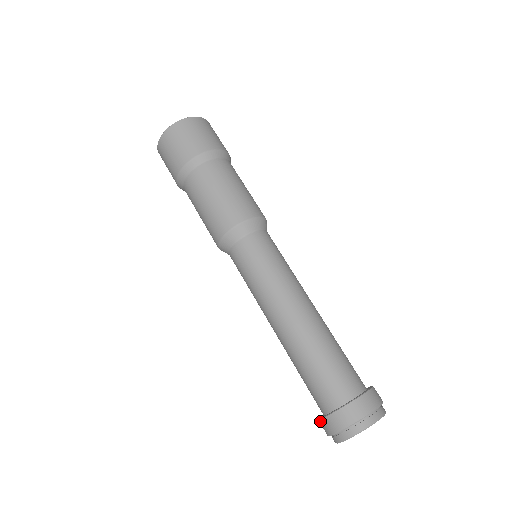
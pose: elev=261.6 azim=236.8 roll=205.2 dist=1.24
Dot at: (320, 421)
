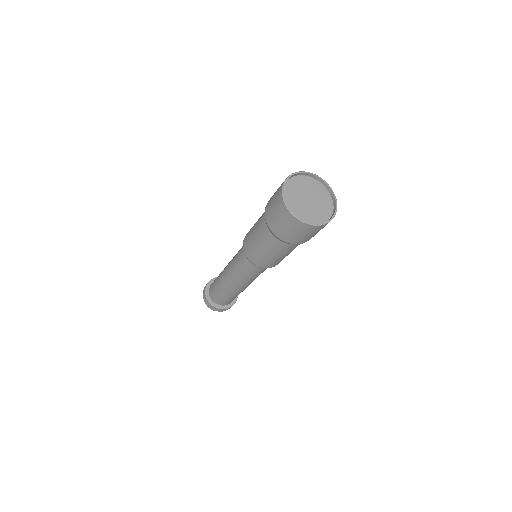
Dot at: (206, 297)
